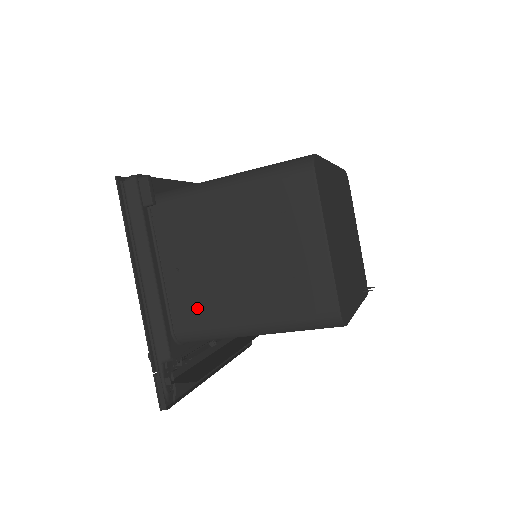
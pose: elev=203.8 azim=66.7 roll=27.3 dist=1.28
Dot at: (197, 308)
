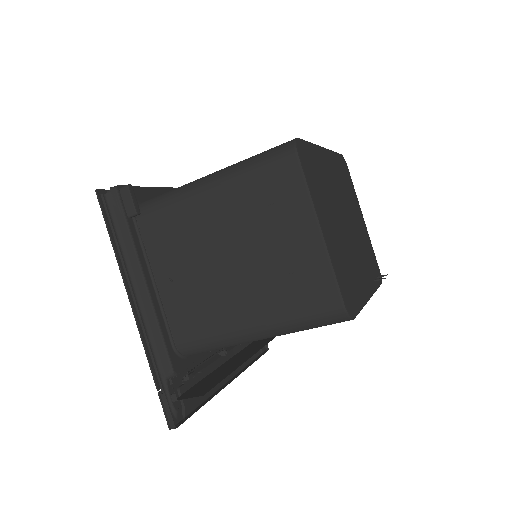
Dot at: (195, 317)
